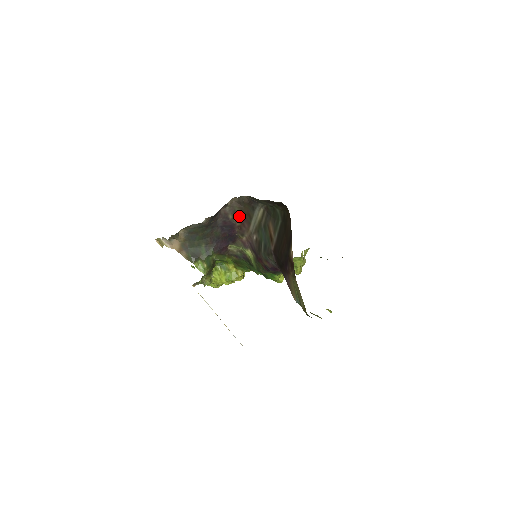
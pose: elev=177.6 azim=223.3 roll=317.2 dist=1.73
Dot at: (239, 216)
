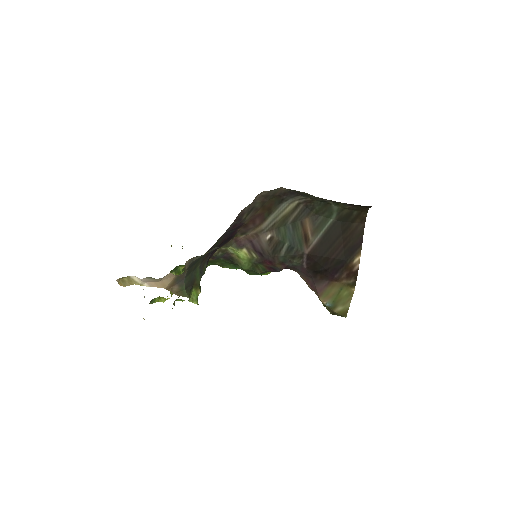
Dot at: (254, 212)
